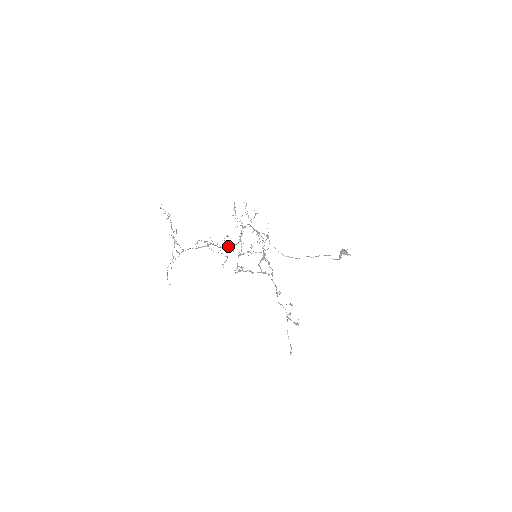
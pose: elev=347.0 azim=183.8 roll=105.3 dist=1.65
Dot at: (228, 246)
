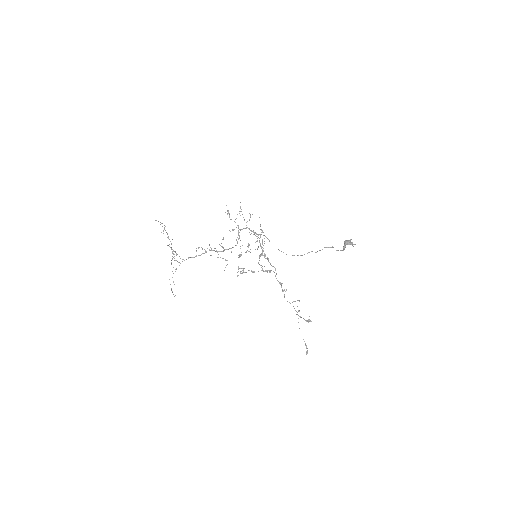
Dot at: (226, 249)
